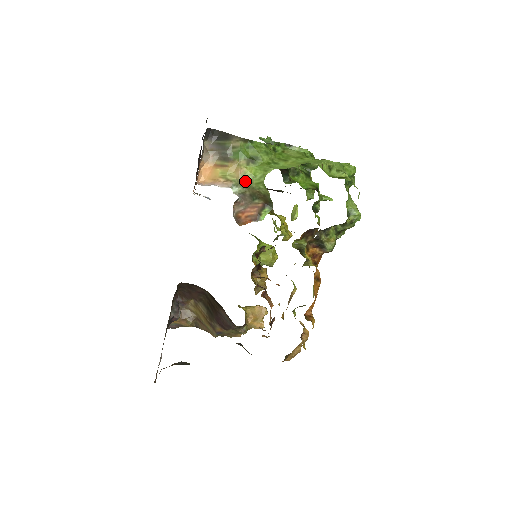
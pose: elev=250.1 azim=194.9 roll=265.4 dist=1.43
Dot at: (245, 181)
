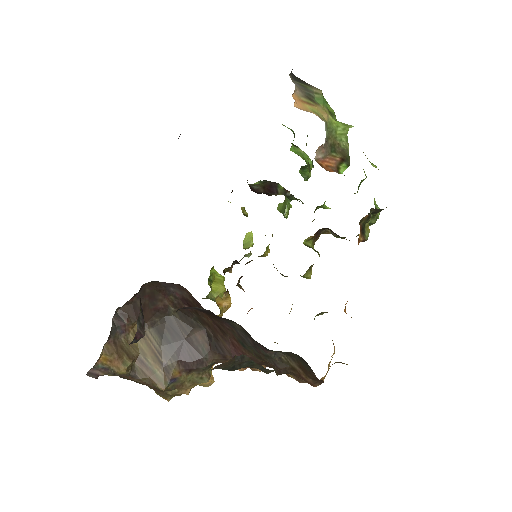
Dot at: (331, 127)
